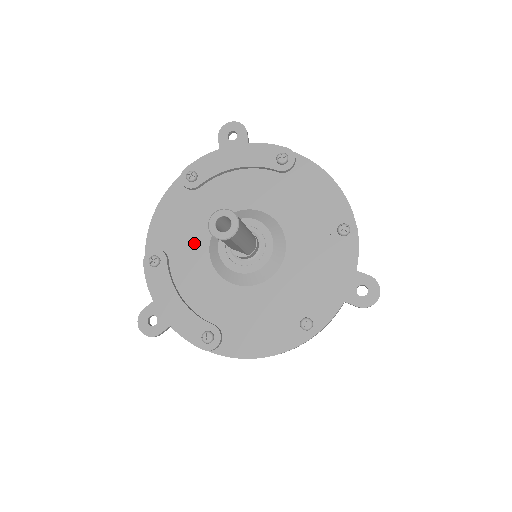
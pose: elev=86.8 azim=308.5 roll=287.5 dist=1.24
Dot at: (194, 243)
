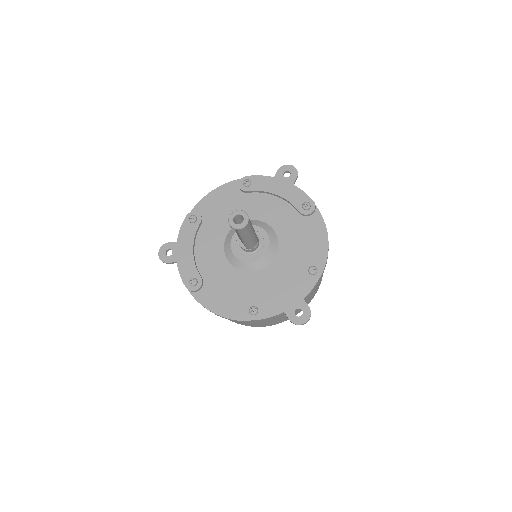
Dot at: (222, 223)
